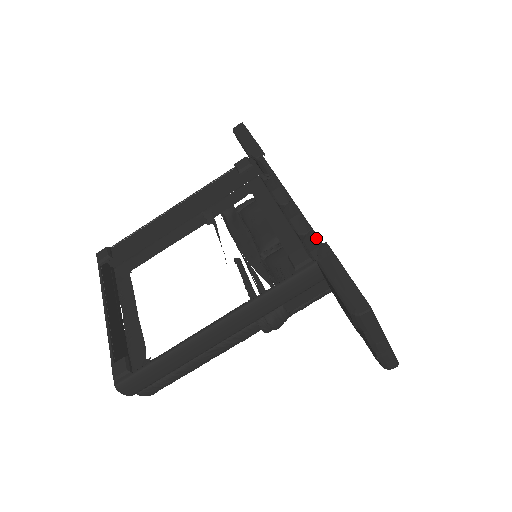
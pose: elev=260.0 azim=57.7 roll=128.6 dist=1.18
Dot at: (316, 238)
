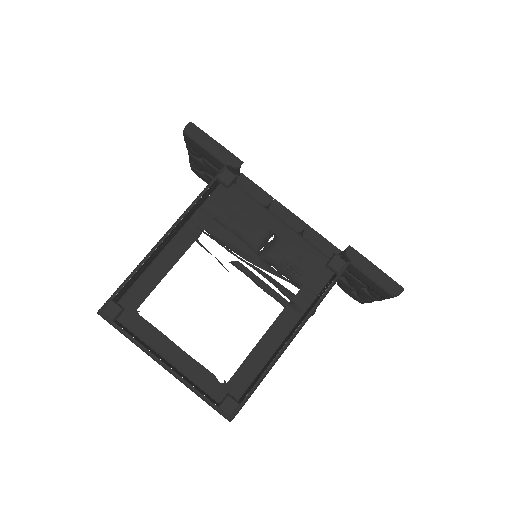
Dot at: (316, 234)
